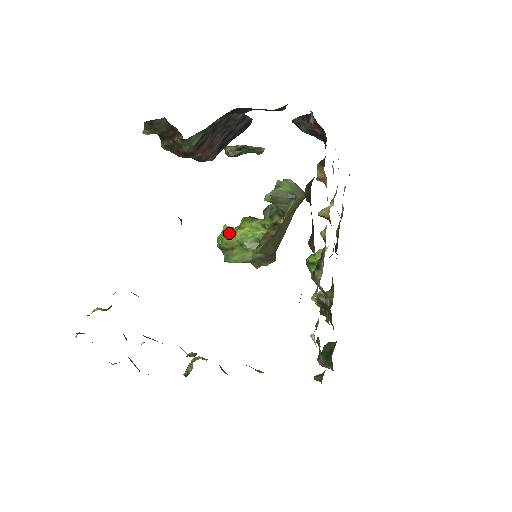
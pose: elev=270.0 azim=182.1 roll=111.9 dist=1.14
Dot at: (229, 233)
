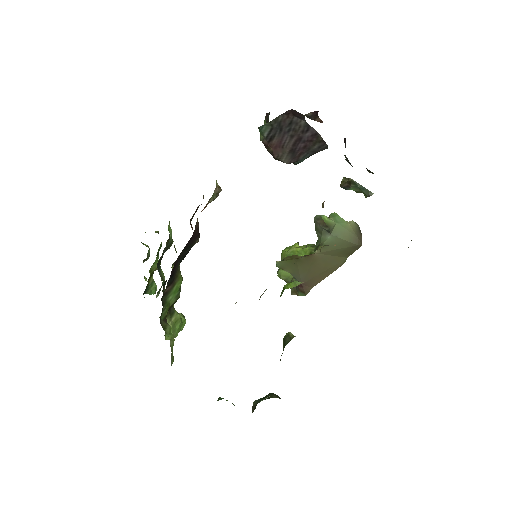
Dot at: (290, 248)
